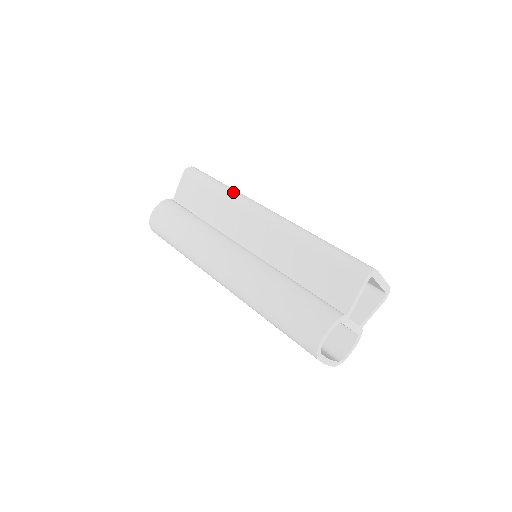
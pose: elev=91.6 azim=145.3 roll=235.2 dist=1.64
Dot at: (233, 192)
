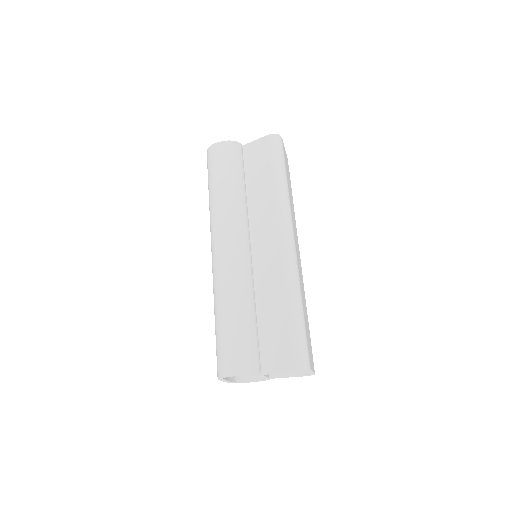
Dot at: (285, 196)
